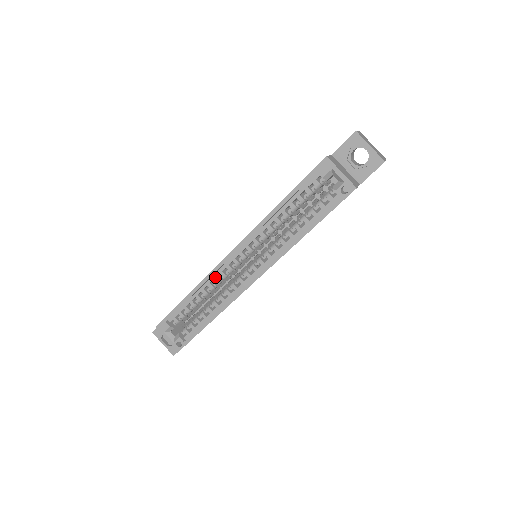
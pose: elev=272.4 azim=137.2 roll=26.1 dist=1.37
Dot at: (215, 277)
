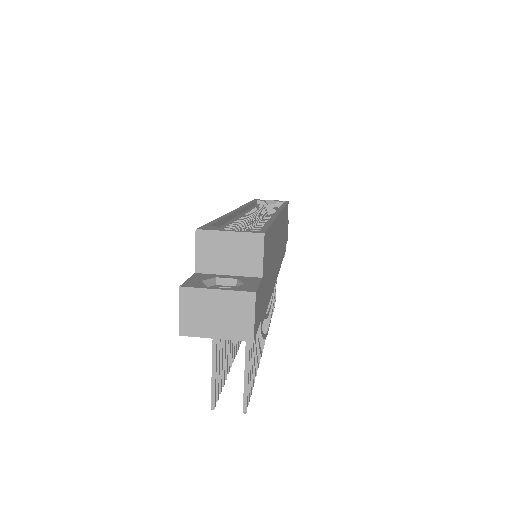
Dot at: (236, 219)
